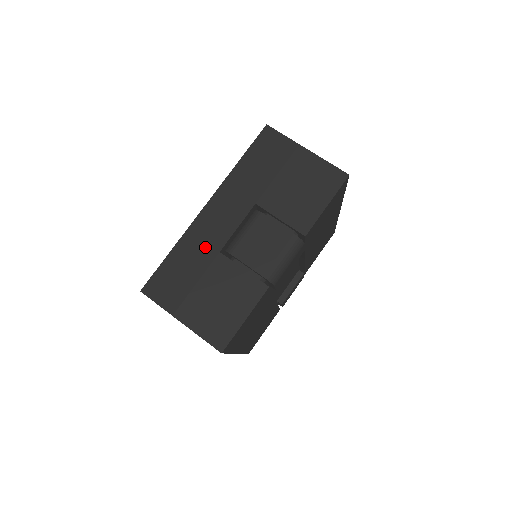
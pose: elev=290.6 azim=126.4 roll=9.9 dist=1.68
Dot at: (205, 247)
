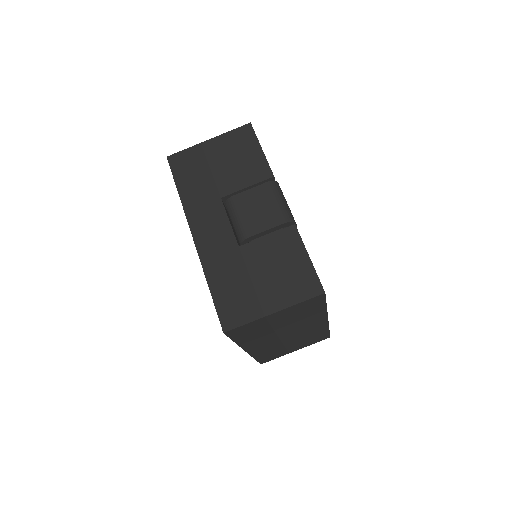
Dot at: (226, 256)
